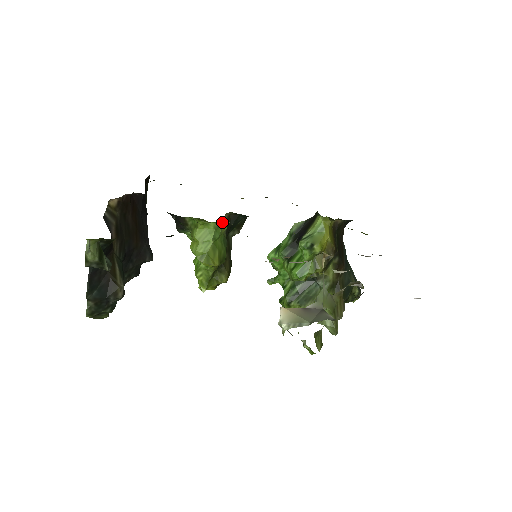
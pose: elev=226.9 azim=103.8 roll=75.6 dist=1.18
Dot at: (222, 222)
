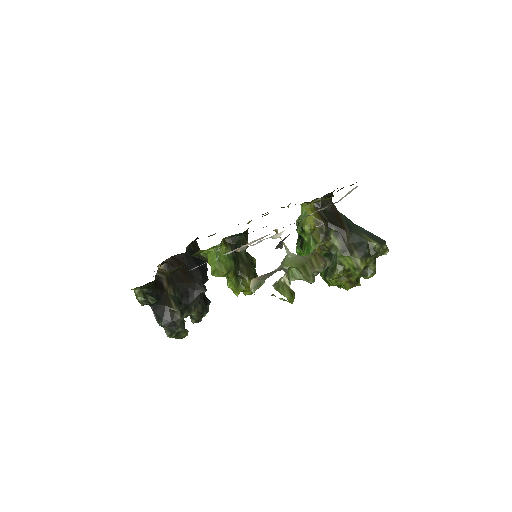
Dot at: (218, 245)
